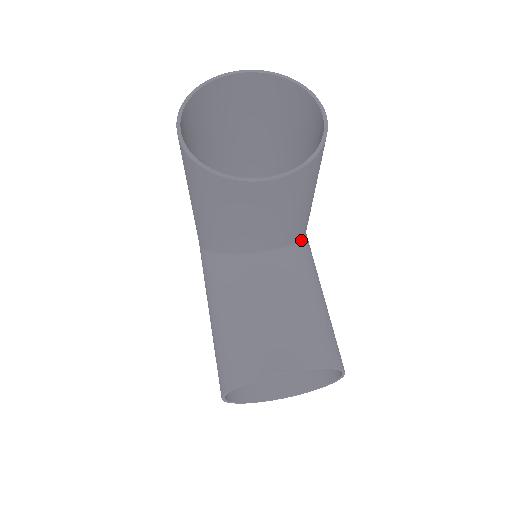
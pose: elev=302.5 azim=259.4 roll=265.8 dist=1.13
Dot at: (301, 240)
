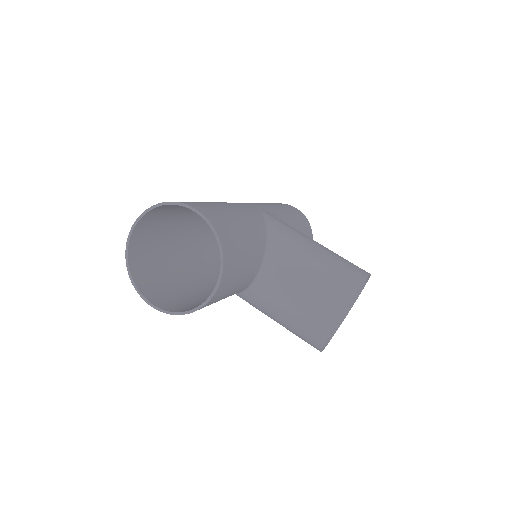
Dot at: (267, 235)
